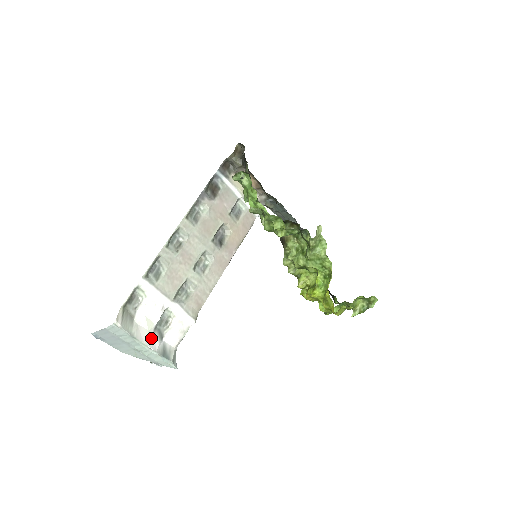
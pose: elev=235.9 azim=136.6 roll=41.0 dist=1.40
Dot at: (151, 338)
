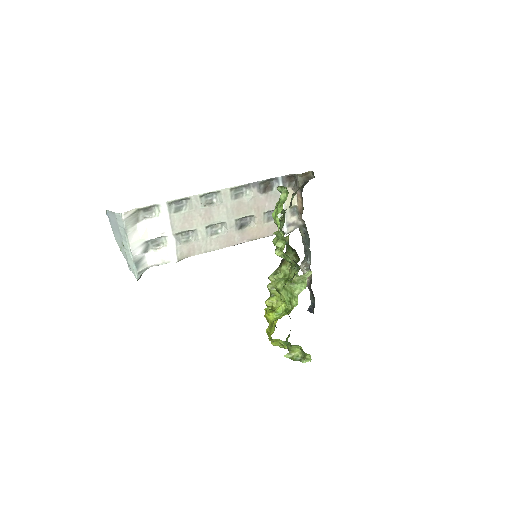
Dot at: (138, 245)
